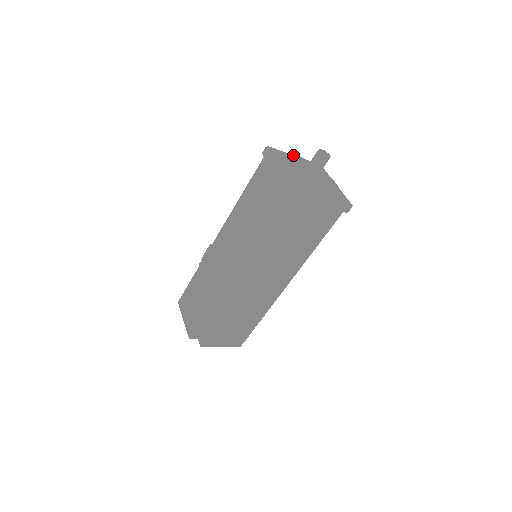
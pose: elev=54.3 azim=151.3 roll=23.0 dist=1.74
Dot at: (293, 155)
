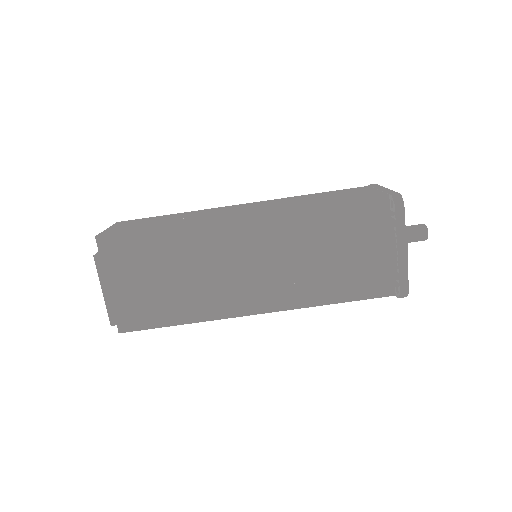
Dot at: occluded
